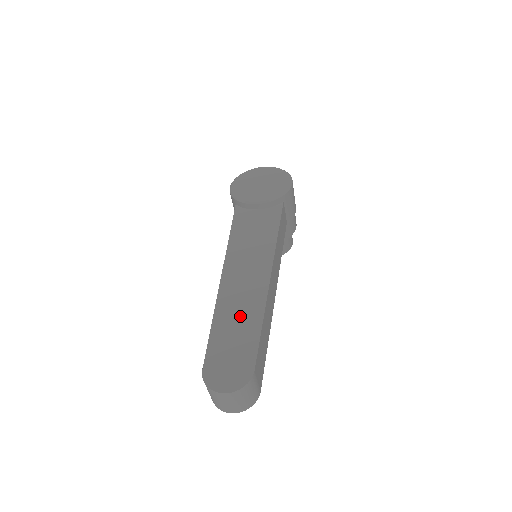
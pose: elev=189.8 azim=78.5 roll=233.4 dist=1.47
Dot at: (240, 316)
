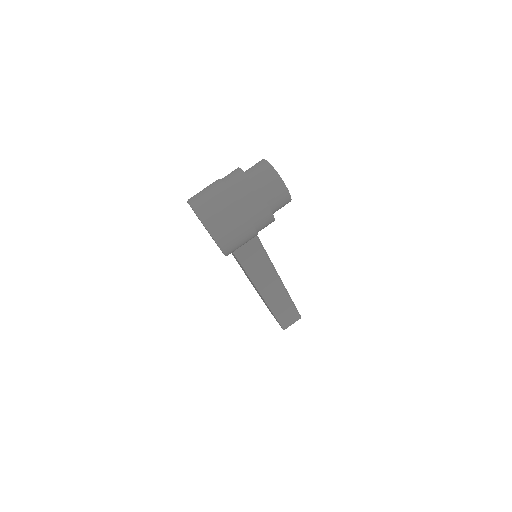
Dot at: occluded
